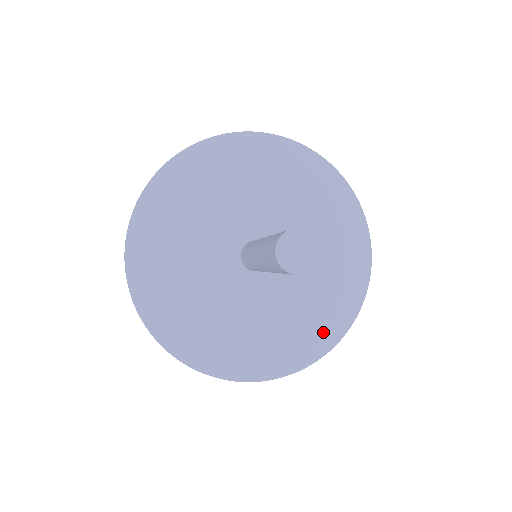
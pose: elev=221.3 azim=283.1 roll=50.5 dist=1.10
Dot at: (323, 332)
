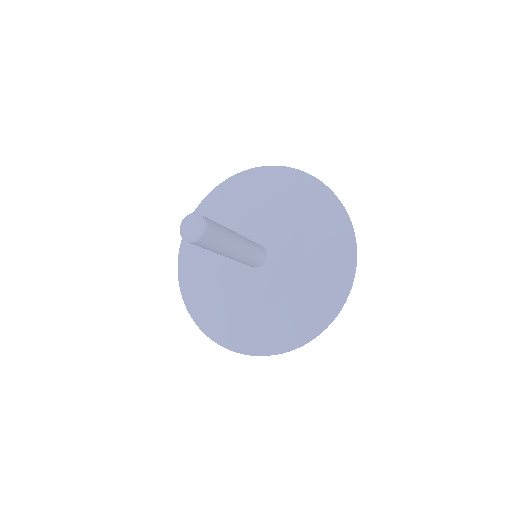
Dot at: (315, 313)
